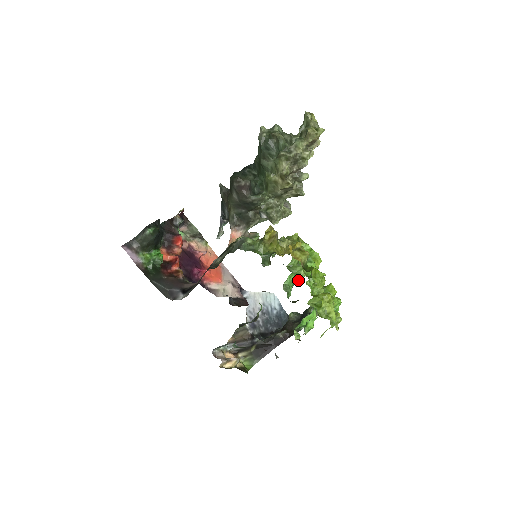
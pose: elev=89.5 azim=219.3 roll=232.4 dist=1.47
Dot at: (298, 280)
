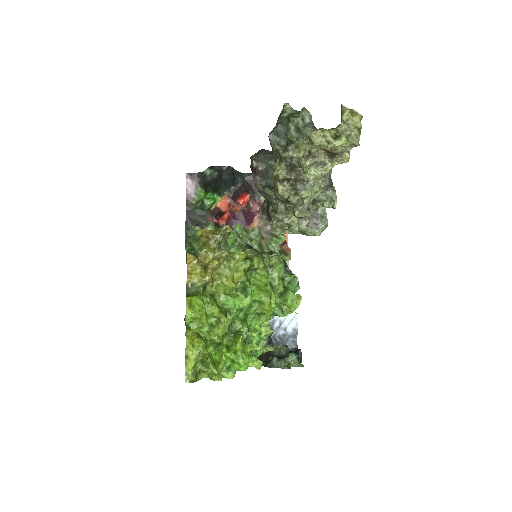
Dot at: (281, 313)
